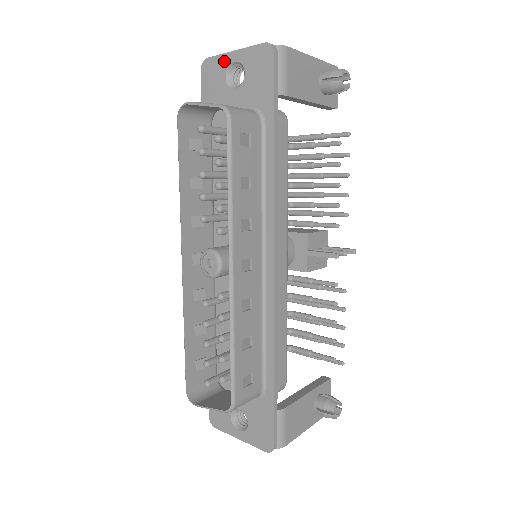
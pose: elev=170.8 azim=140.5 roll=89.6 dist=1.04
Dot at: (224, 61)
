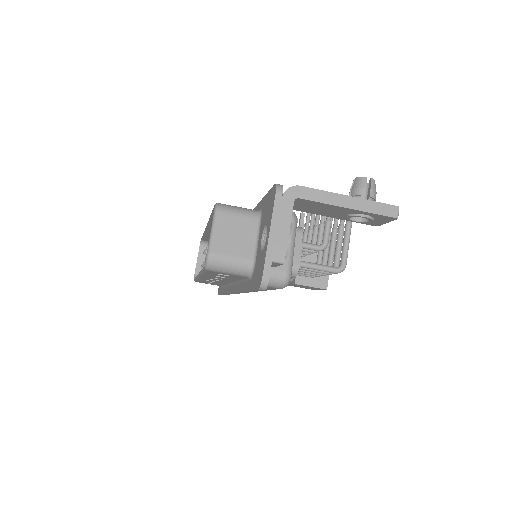
Dot at: occluded
